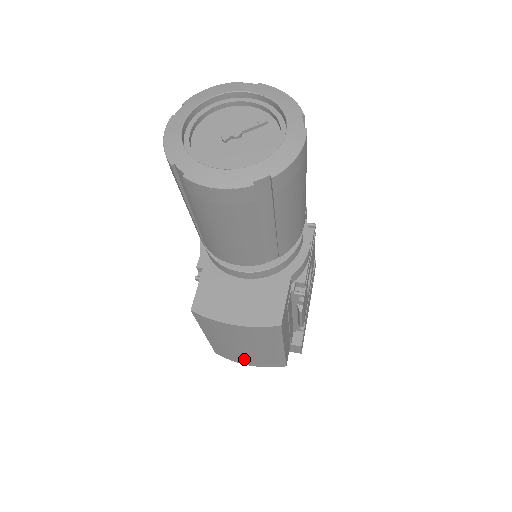
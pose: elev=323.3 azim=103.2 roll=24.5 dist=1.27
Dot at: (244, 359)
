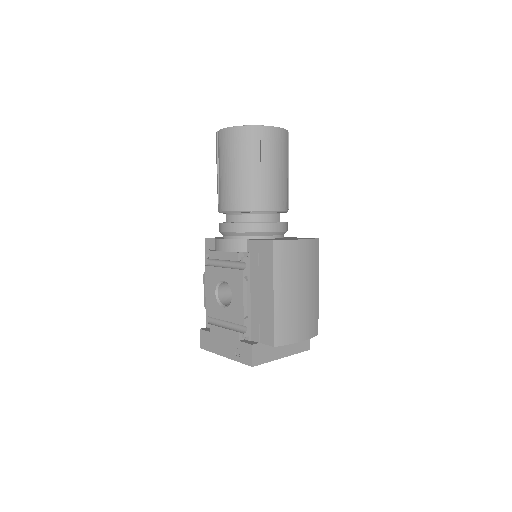
Dot at: (299, 325)
